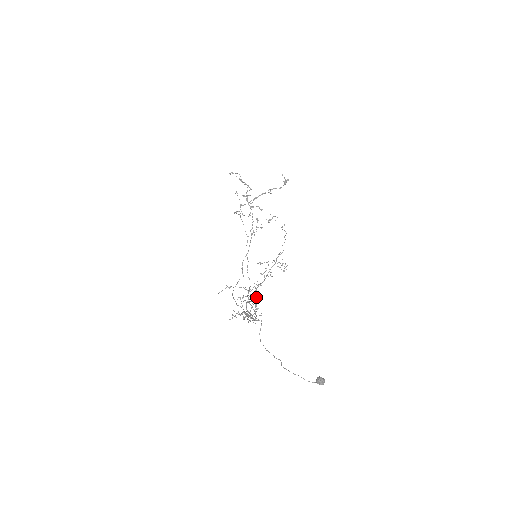
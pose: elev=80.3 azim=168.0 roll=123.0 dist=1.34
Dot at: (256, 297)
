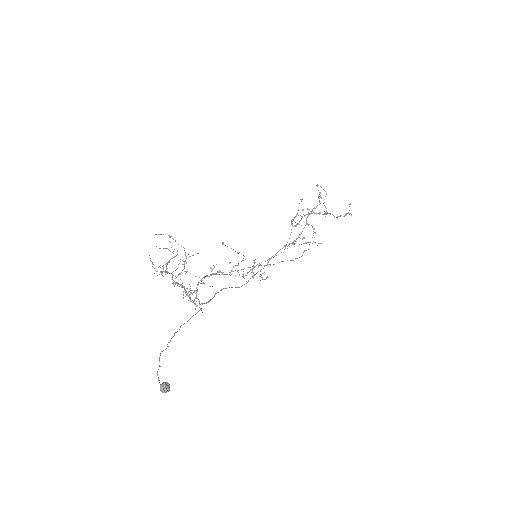
Dot at: (174, 257)
